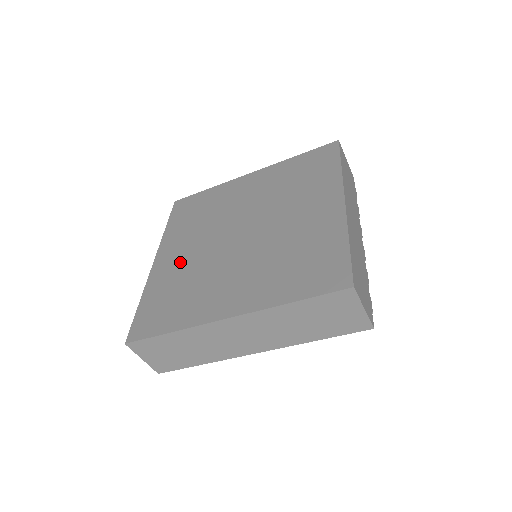
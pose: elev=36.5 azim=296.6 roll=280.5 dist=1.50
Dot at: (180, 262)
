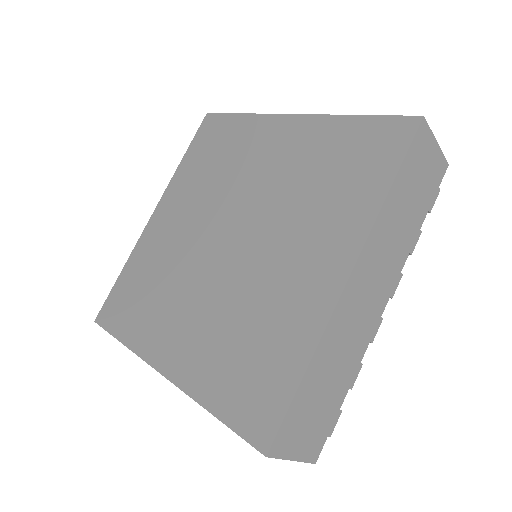
Dot at: (167, 238)
